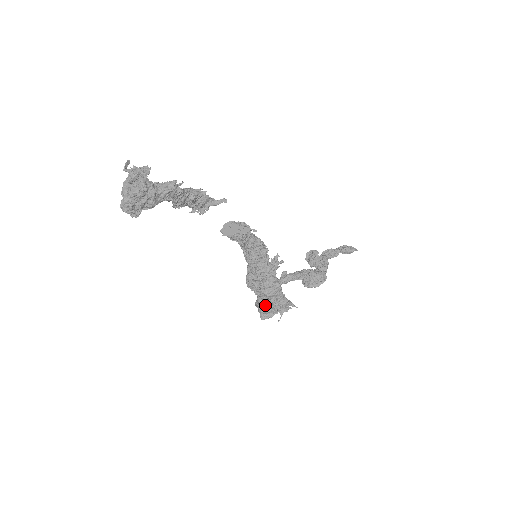
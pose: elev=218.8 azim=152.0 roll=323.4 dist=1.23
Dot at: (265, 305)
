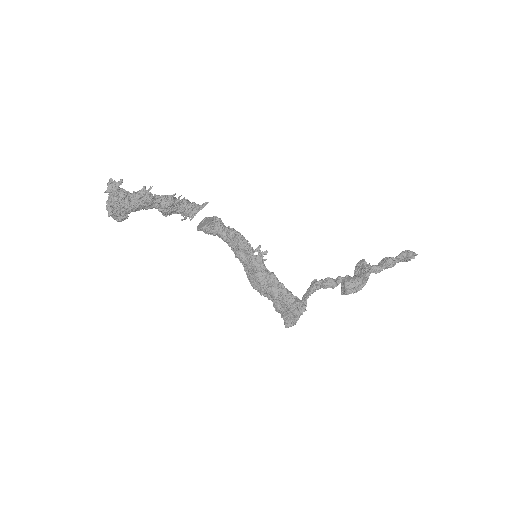
Dot at: (278, 308)
